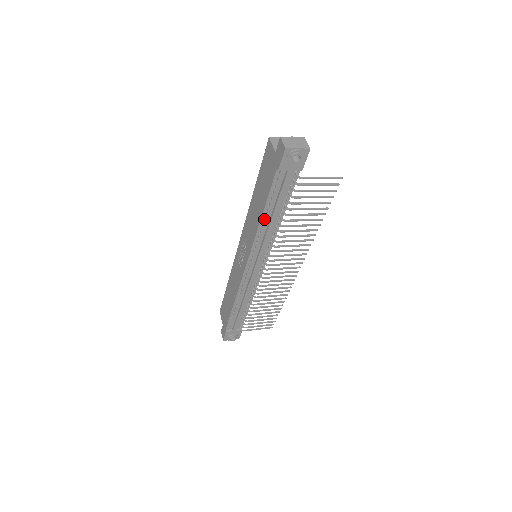
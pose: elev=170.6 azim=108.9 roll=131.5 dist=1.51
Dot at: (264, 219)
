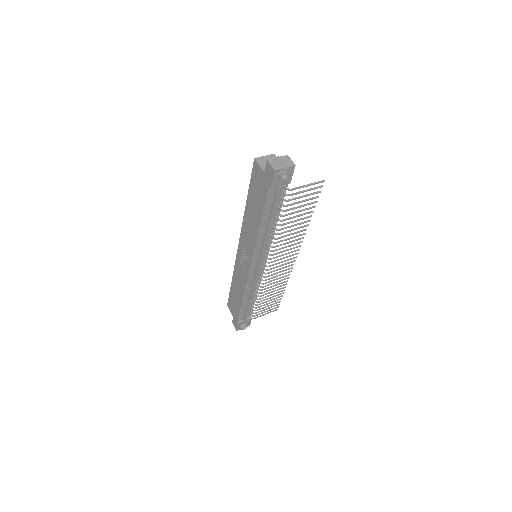
Dot at: (262, 228)
